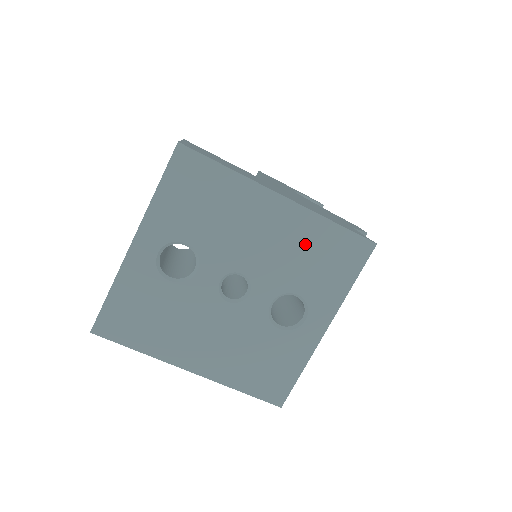
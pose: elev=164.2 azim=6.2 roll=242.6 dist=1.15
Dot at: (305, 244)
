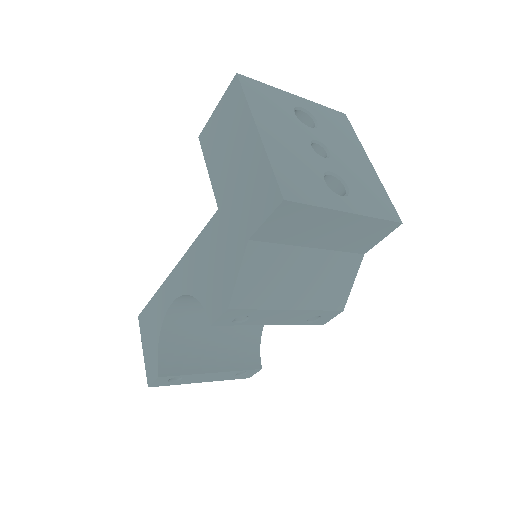
Dot at: (368, 182)
